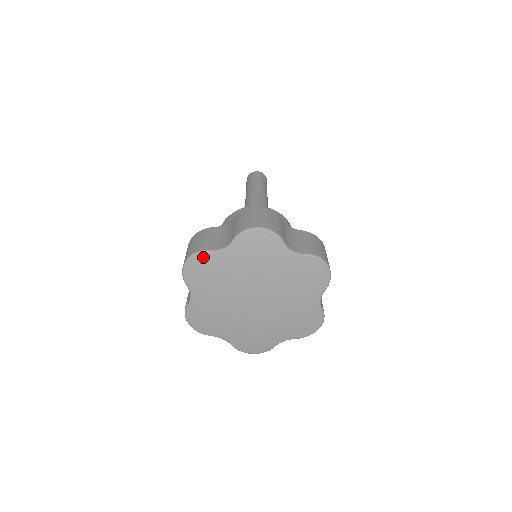
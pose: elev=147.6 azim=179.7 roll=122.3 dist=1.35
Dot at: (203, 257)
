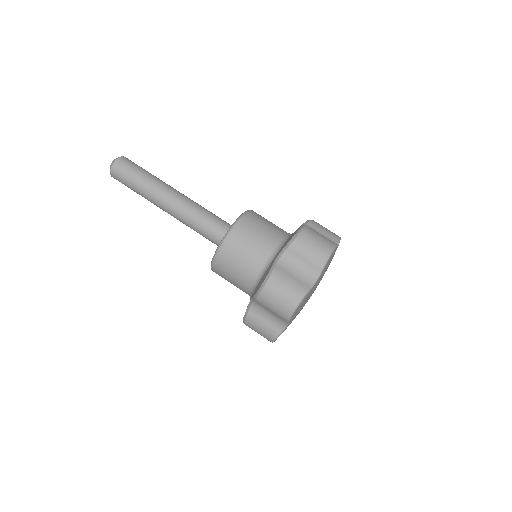
Dot at: occluded
